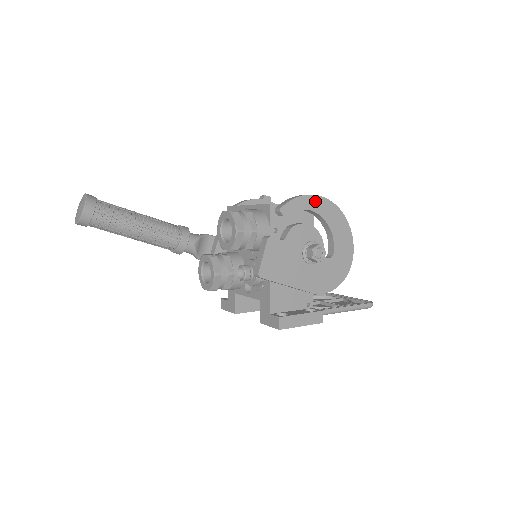
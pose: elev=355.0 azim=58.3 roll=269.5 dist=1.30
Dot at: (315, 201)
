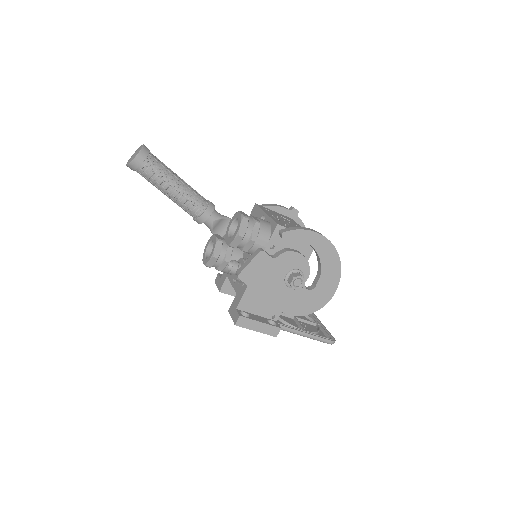
Dot at: (318, 239)
